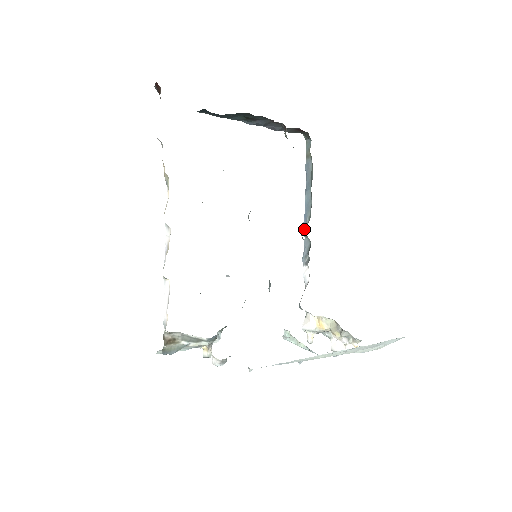
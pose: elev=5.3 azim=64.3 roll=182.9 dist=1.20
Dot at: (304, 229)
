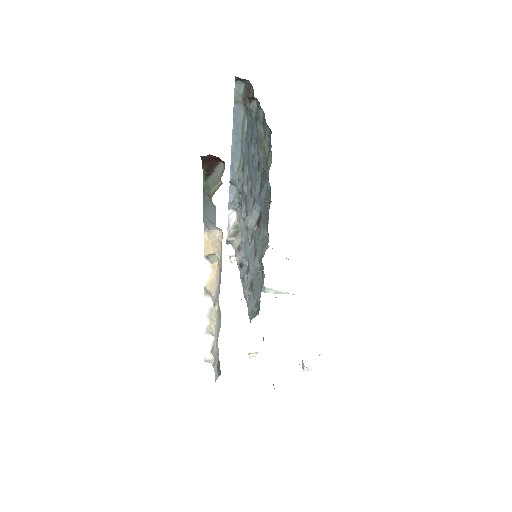
Dot at: (232, 179)
